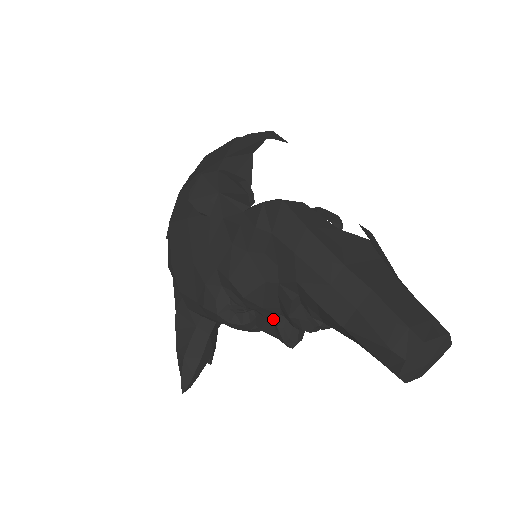
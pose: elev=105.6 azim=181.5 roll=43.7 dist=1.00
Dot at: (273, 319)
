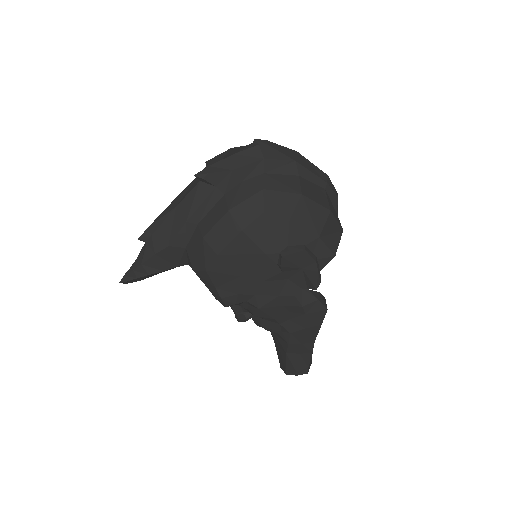
Dot at: (246, 311)
